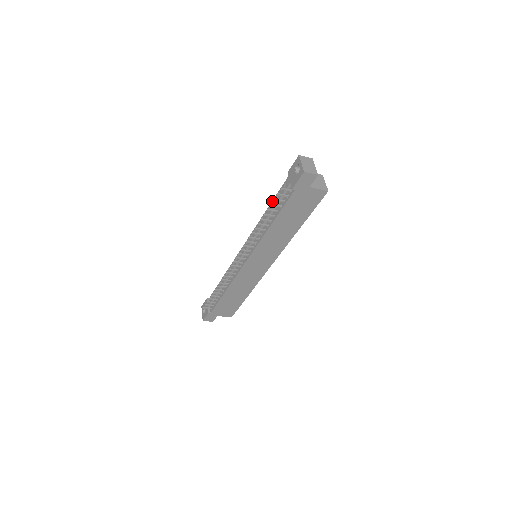
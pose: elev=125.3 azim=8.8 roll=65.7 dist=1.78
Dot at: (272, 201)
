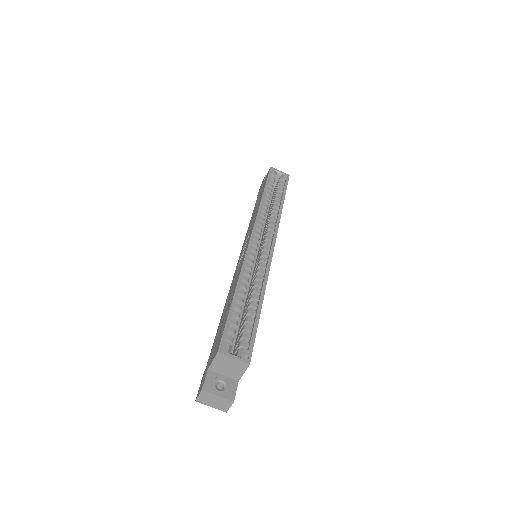
Dot at: occluded
